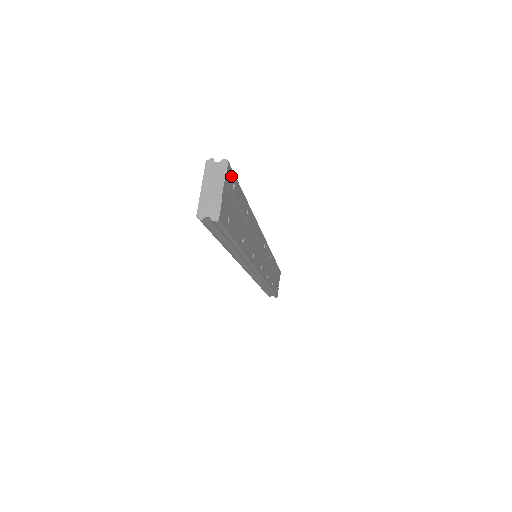
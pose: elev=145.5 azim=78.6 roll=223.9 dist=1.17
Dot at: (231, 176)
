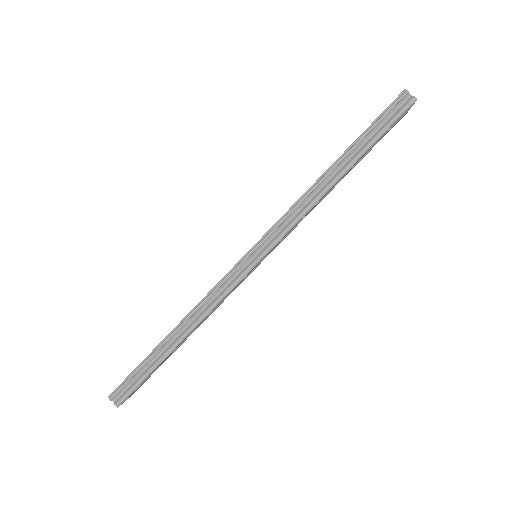
Dot at: (128, 397)
